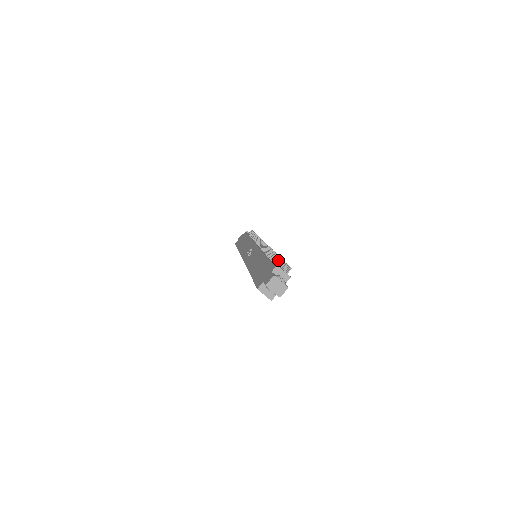
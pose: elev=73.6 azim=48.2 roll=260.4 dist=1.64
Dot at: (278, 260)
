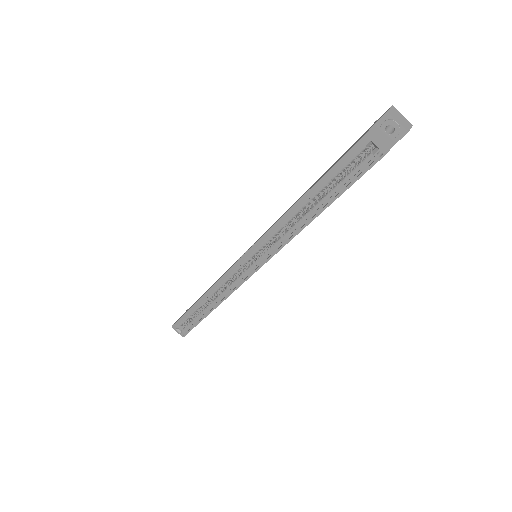
Dot at: occluded
